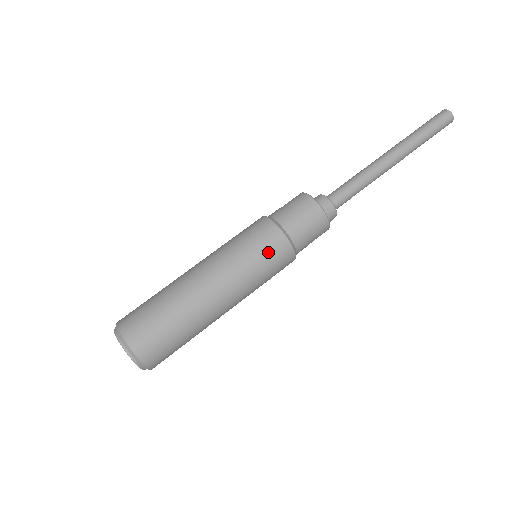
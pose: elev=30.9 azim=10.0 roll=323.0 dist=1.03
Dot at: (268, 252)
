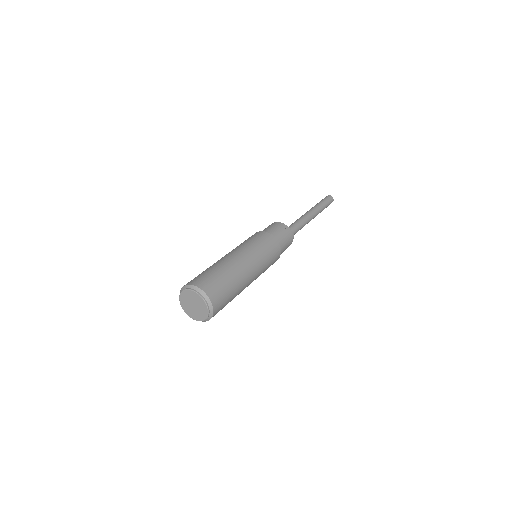
Dot at: (265, 242)
